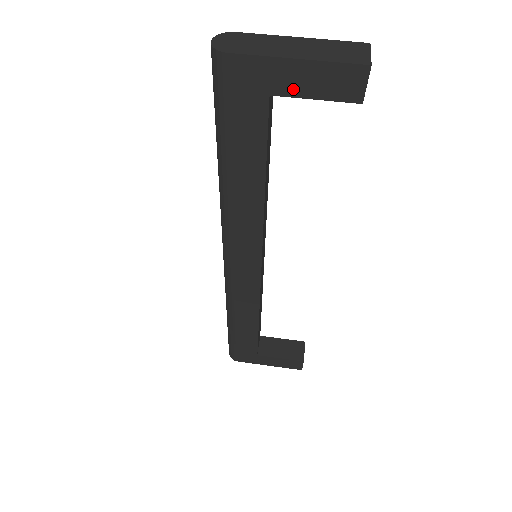
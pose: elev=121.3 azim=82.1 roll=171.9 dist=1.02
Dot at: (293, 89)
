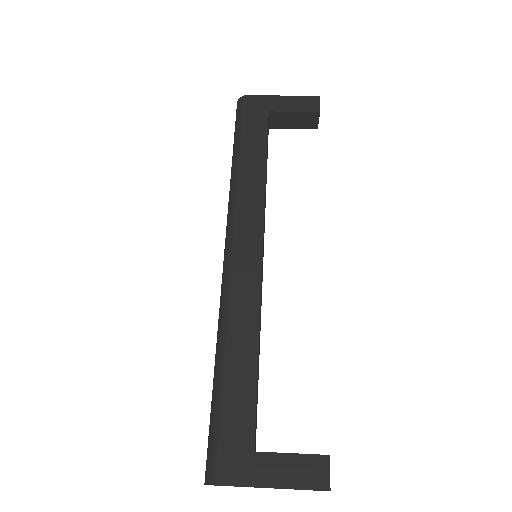
Dot at: (281, 108)
